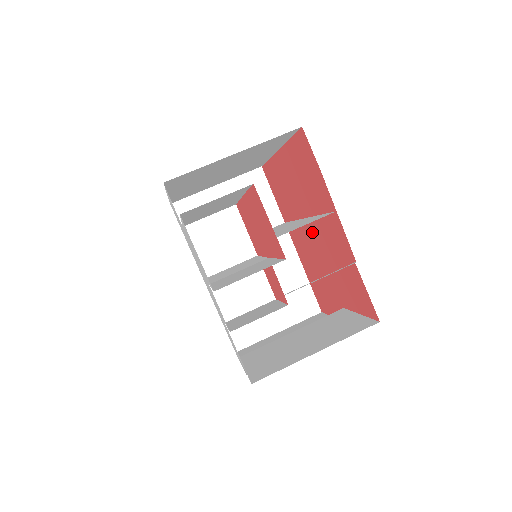
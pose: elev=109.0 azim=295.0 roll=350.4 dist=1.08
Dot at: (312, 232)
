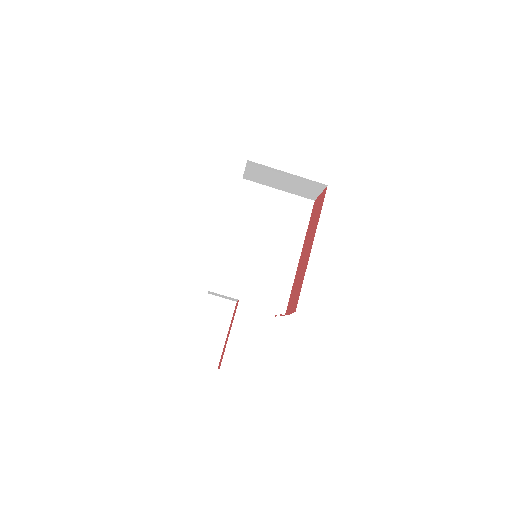
Dot at: occluded
